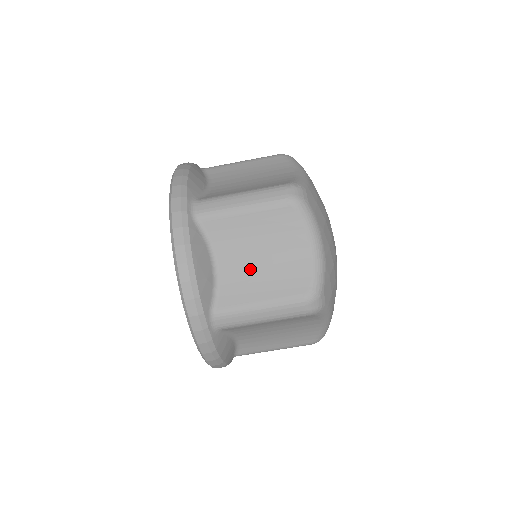
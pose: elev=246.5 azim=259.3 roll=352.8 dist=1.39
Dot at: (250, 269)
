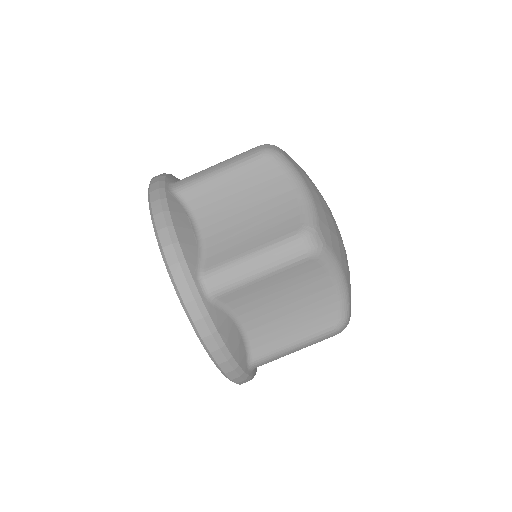
Dot at: (277, 319)
